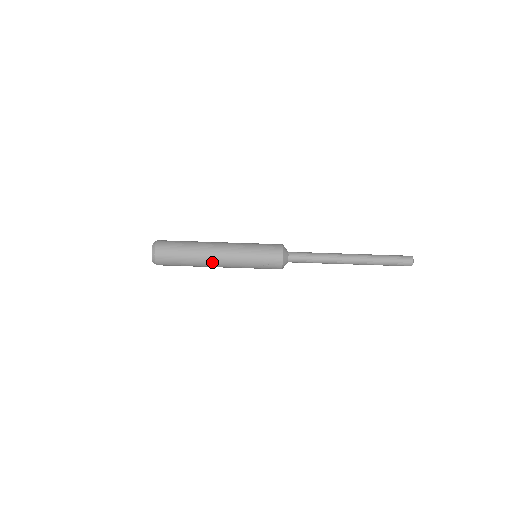
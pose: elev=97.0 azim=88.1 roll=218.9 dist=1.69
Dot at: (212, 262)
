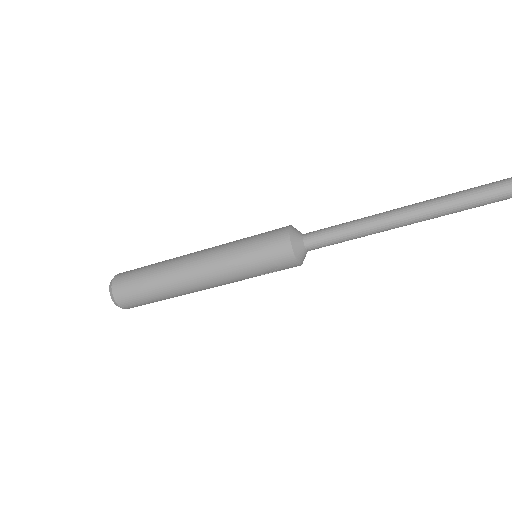
Dot at: (195, 289)
